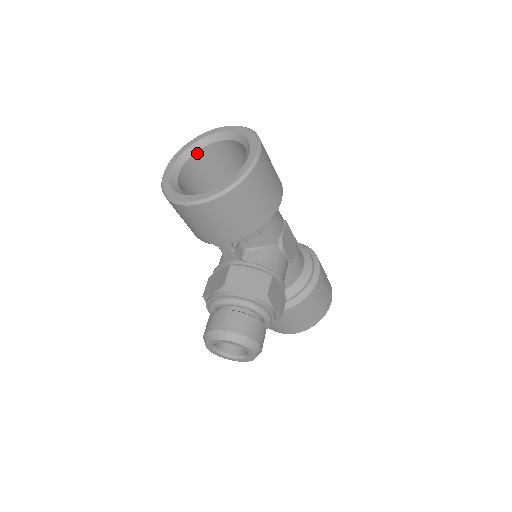
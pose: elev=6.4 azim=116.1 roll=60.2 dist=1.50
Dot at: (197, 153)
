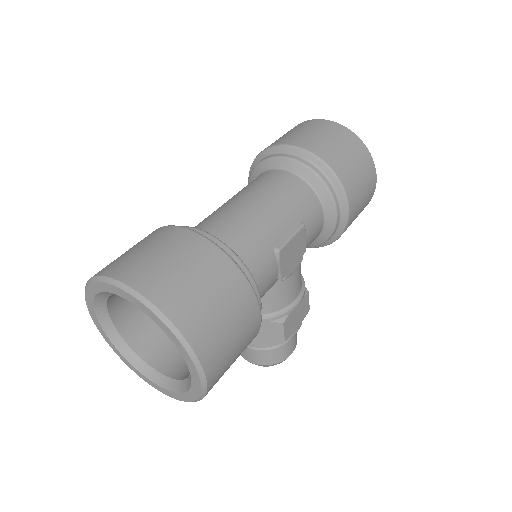
Dot at: (111, 295)
